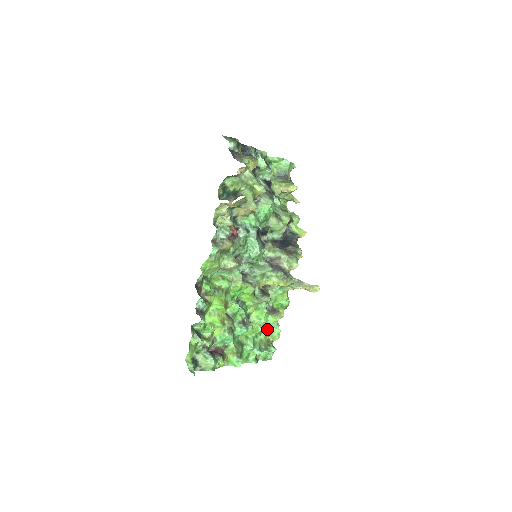
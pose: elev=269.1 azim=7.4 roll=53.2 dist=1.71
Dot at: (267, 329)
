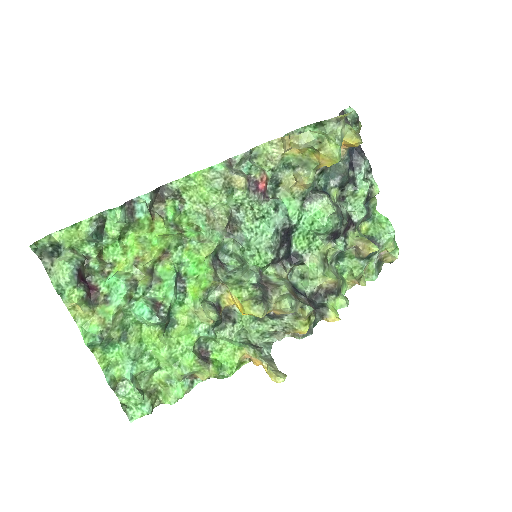
Dot at: (172, 370)
